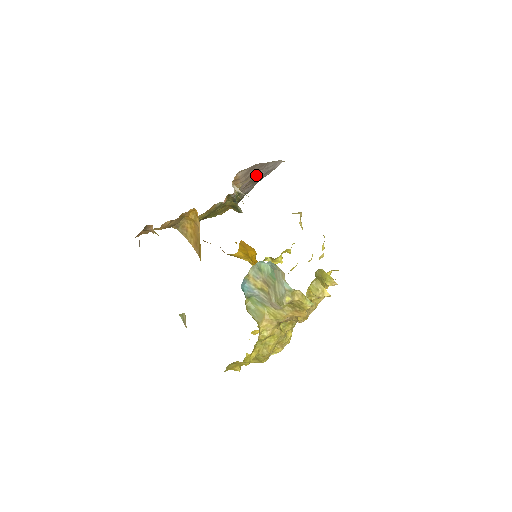
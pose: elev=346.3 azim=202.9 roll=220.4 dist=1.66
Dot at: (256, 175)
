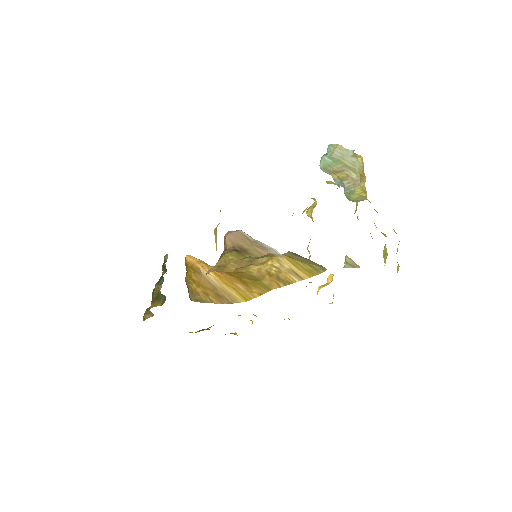
Dot at: occluded
